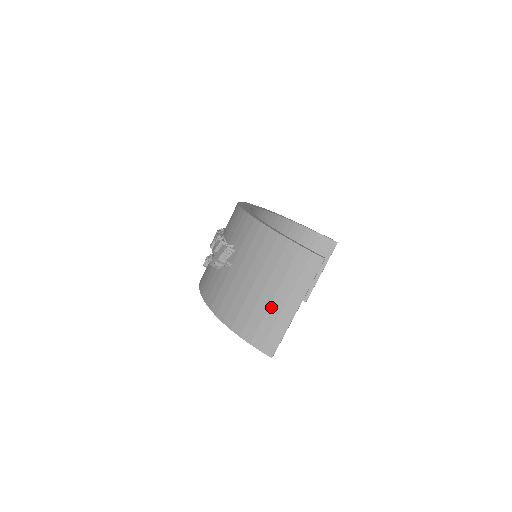
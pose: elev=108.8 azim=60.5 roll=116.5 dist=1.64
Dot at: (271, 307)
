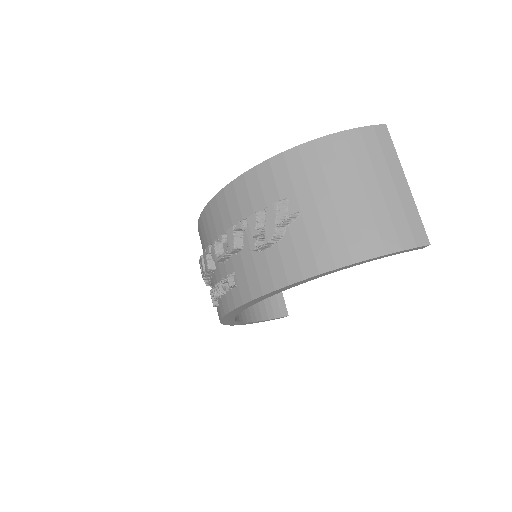
Dot at: (387, 199)
